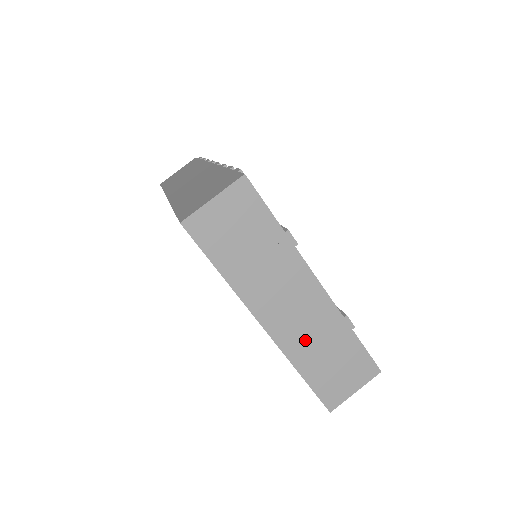
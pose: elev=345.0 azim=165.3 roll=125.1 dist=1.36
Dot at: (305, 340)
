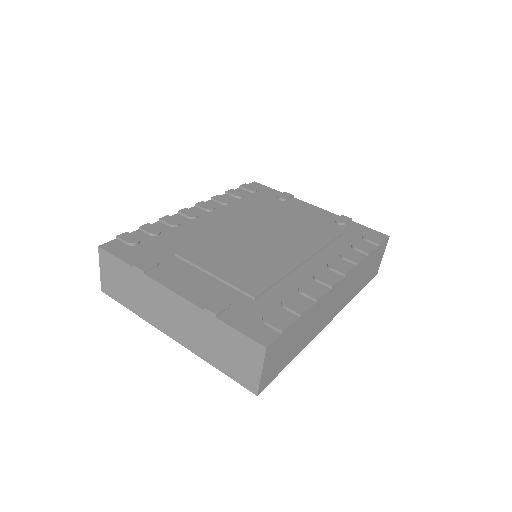
Dot at: (196, 338)
